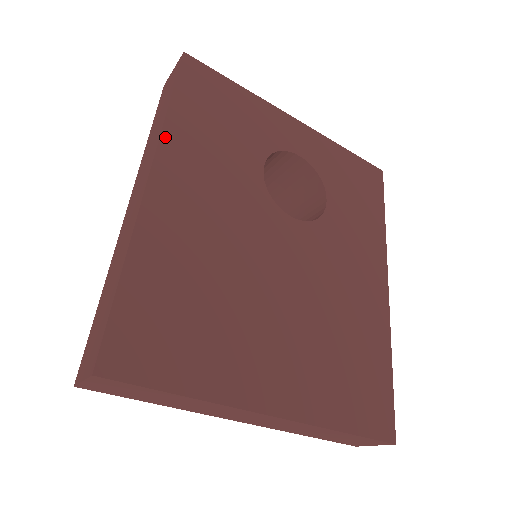
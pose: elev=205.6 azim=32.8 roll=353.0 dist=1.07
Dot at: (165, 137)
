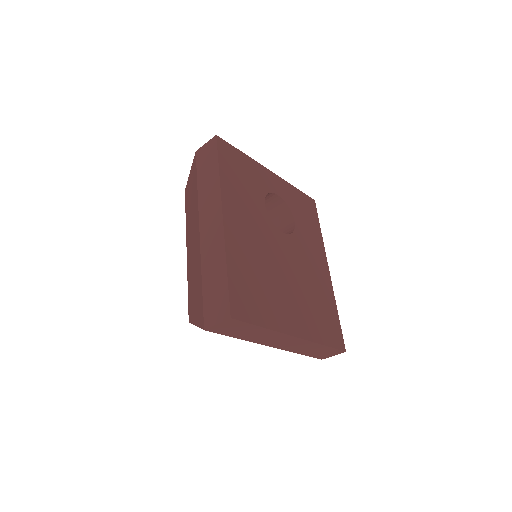
Dot at: (223, 190)
